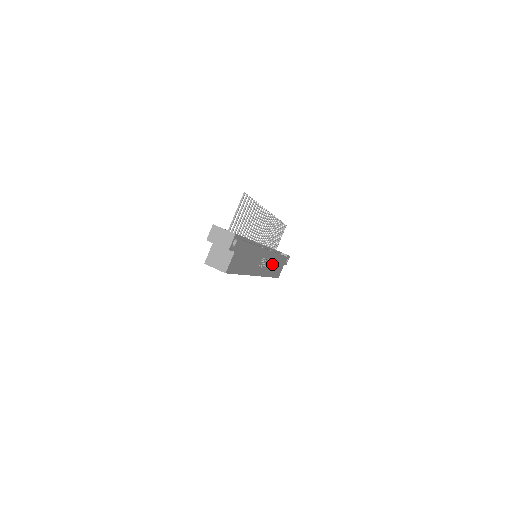
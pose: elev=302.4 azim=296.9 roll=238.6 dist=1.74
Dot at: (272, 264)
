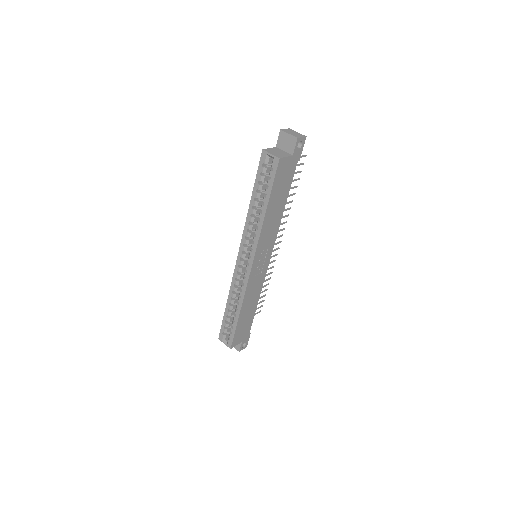
Dot at: (252, 295)
